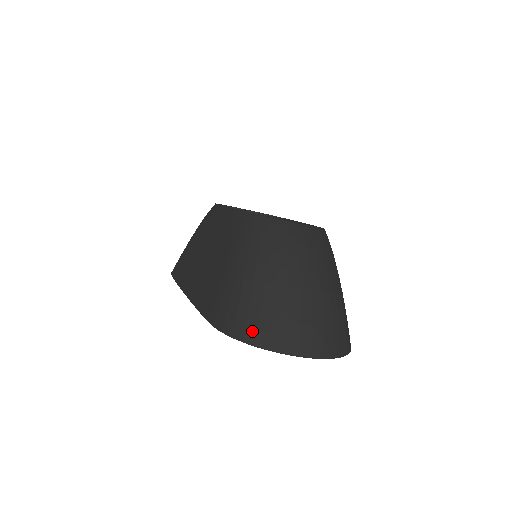
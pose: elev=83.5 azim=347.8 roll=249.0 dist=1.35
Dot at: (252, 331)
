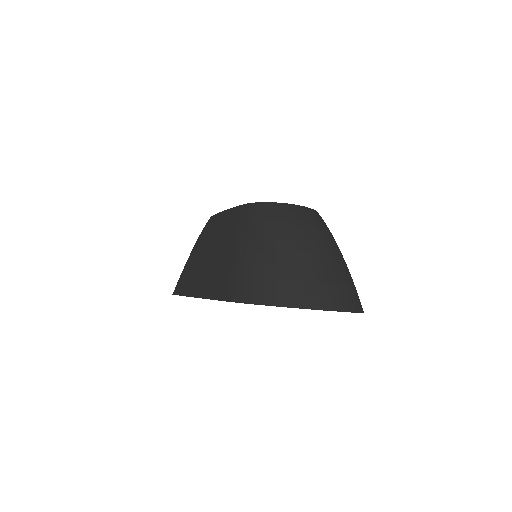
Dot at: (272, 294)
